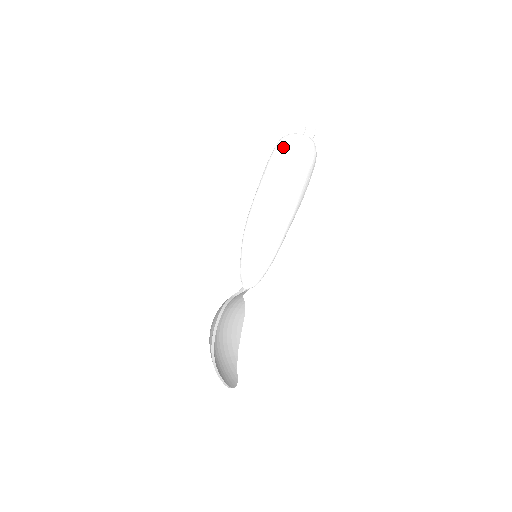
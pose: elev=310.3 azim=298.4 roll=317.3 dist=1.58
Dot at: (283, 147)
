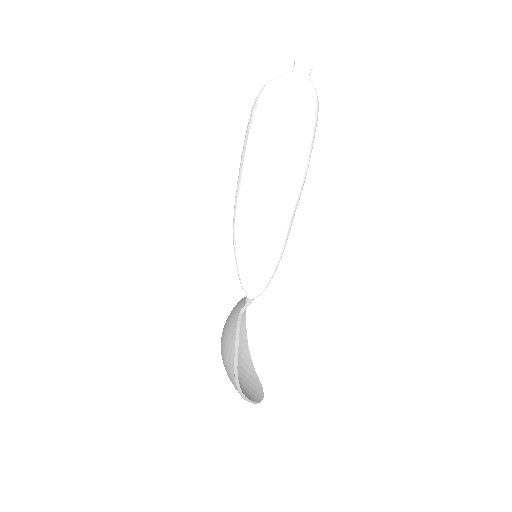
Dot at: (274, 108)
